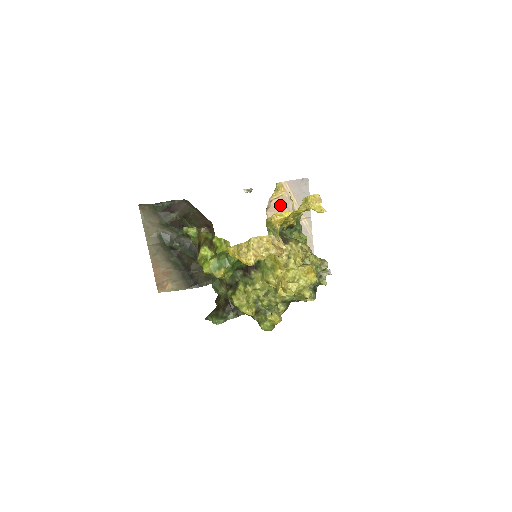
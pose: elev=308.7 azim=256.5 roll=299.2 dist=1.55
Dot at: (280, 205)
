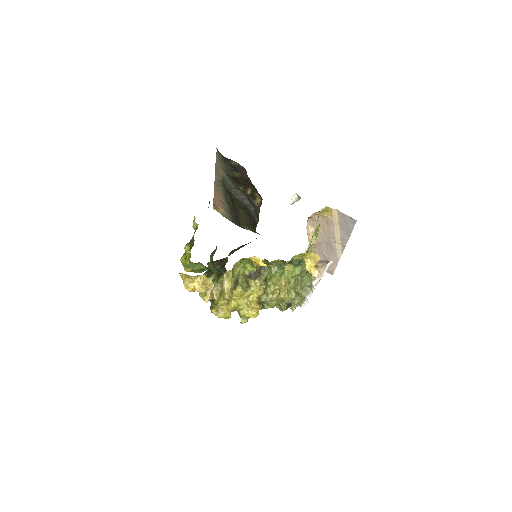
Dot at: (323, 222)
